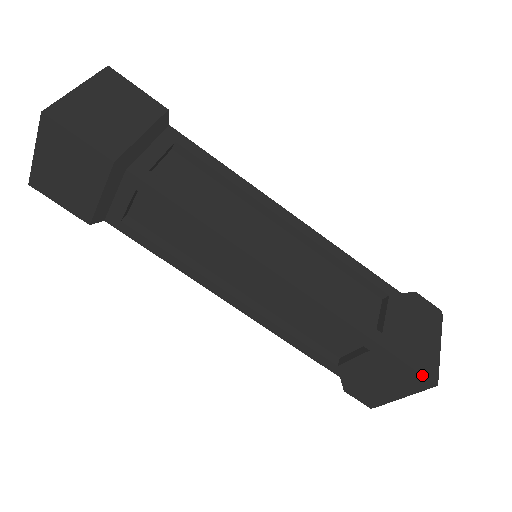
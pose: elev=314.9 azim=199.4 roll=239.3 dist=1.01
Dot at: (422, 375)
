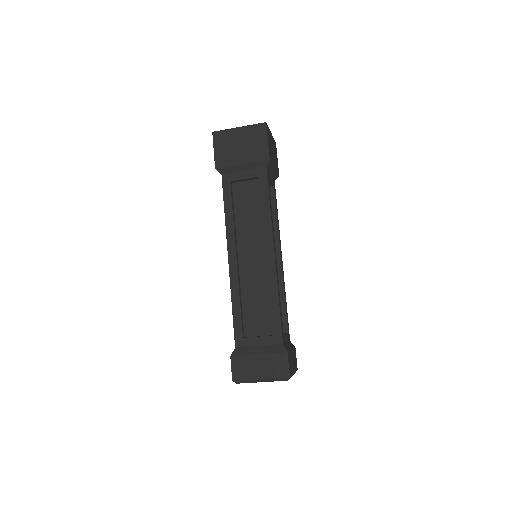
Dot at: (289, 365)
